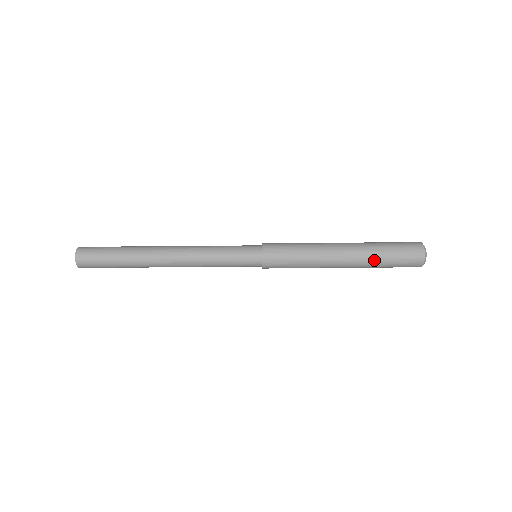
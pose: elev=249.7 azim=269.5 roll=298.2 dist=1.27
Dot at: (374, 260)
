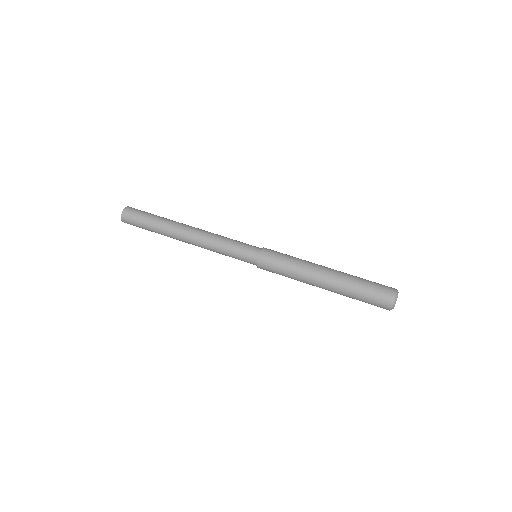
Dot at: (352, 281)
